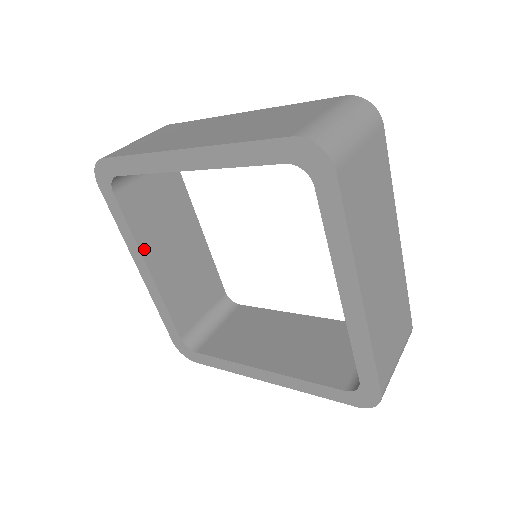
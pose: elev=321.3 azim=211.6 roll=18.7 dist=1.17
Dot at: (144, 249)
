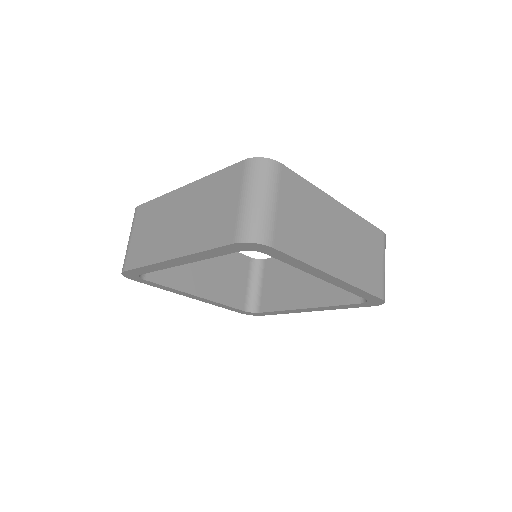
Dot at: (185, 289)
